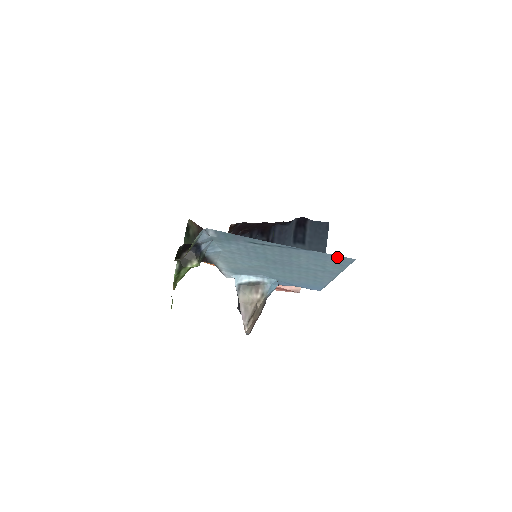
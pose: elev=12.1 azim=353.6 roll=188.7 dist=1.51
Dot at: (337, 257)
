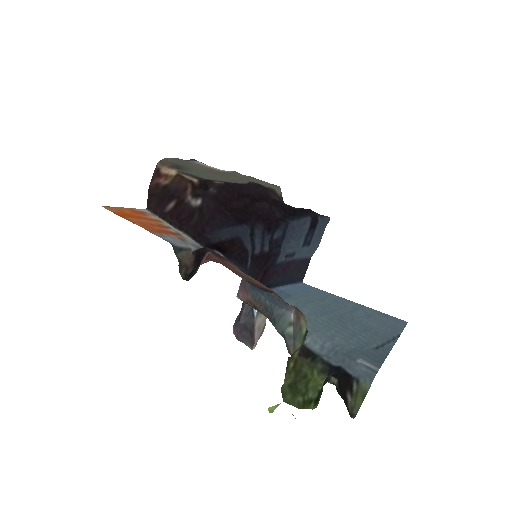
Dot at: (401, 325)
